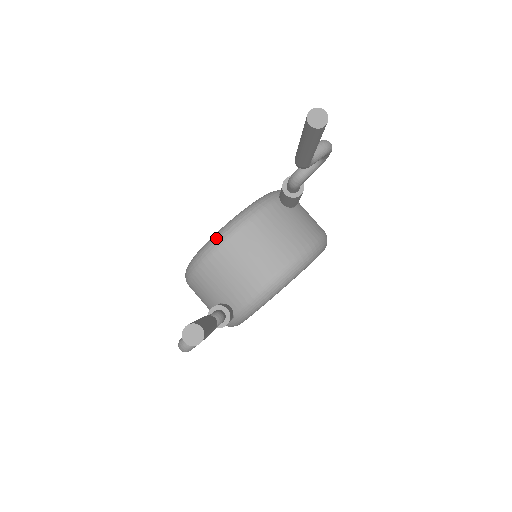
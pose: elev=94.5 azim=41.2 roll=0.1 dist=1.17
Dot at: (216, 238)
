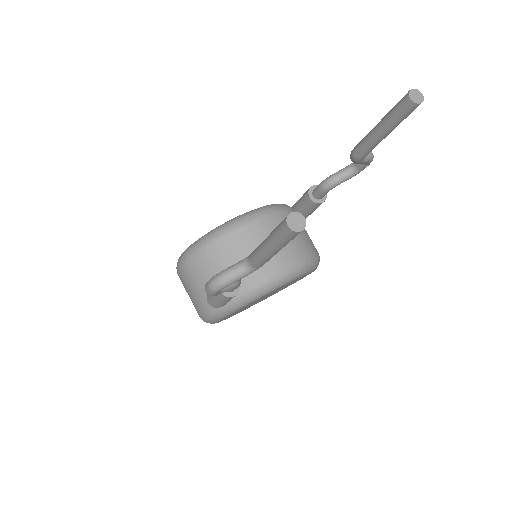
Dot at: (233, 221)
